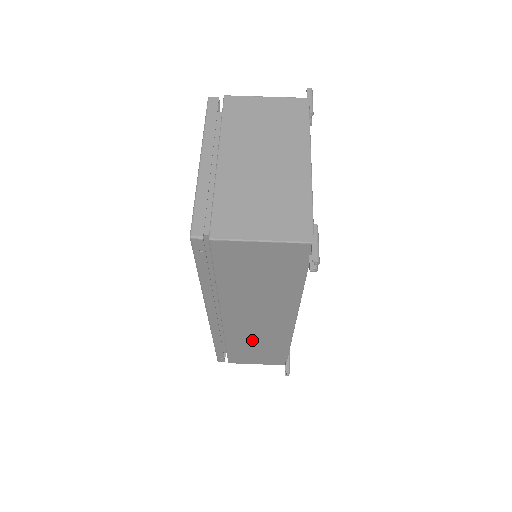
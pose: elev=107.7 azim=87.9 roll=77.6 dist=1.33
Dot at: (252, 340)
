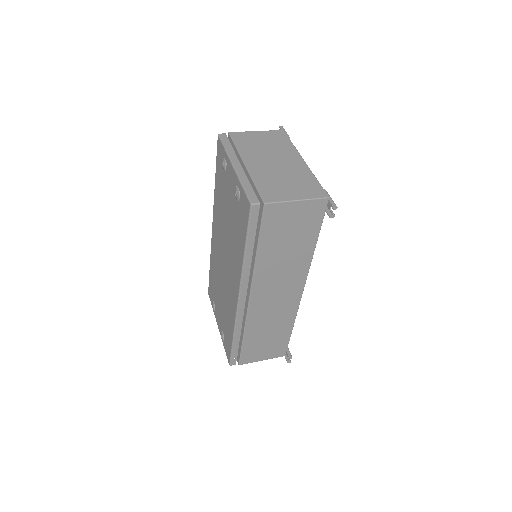
Dot at: (266, 324)
